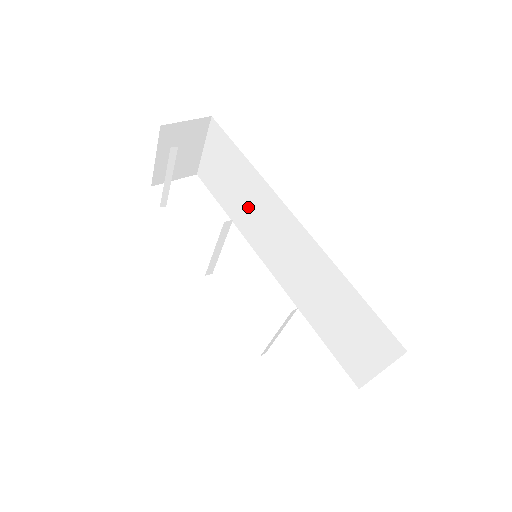
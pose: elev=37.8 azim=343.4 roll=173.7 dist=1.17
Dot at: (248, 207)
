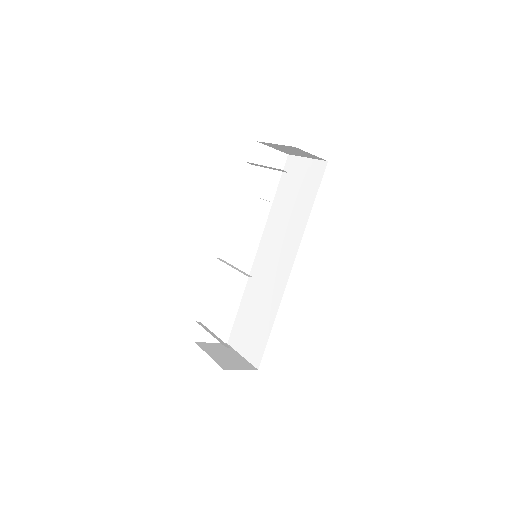
Dot at: (285, 220)
